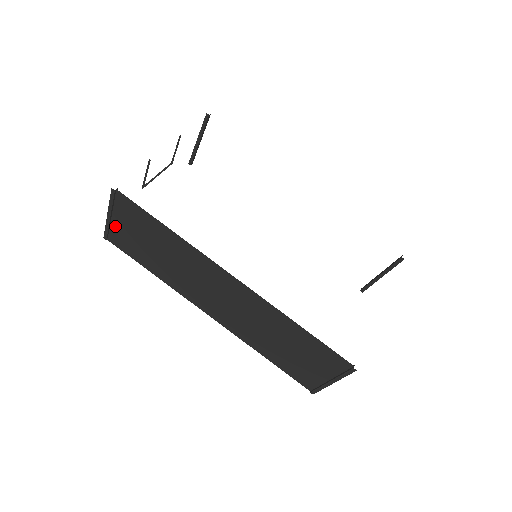
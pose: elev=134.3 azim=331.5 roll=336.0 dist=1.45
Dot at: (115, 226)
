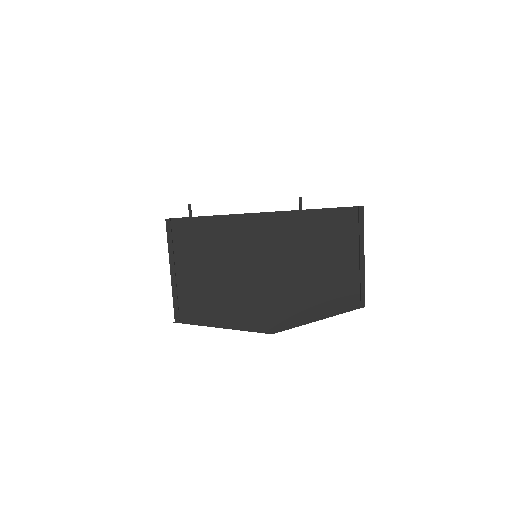
Dot at: occluded
